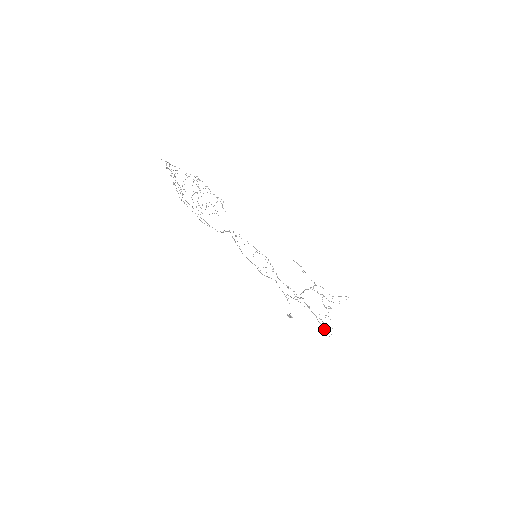
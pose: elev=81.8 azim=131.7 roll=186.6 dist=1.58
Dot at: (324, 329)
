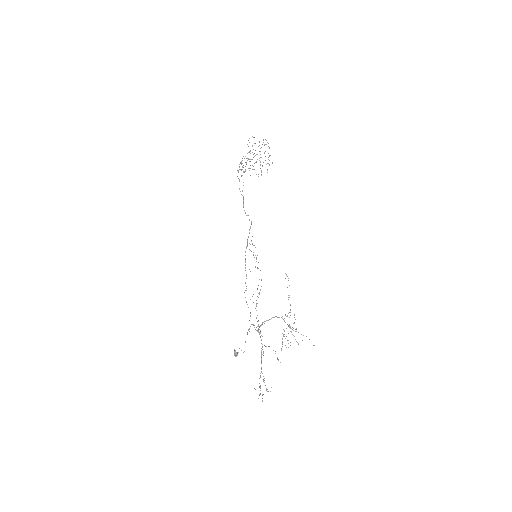
Dot at: (260, 388)
